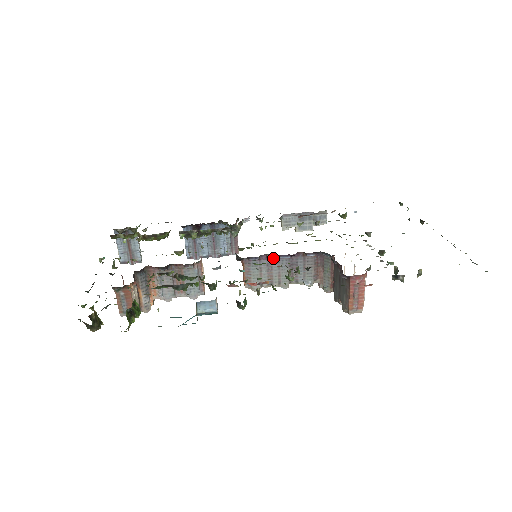
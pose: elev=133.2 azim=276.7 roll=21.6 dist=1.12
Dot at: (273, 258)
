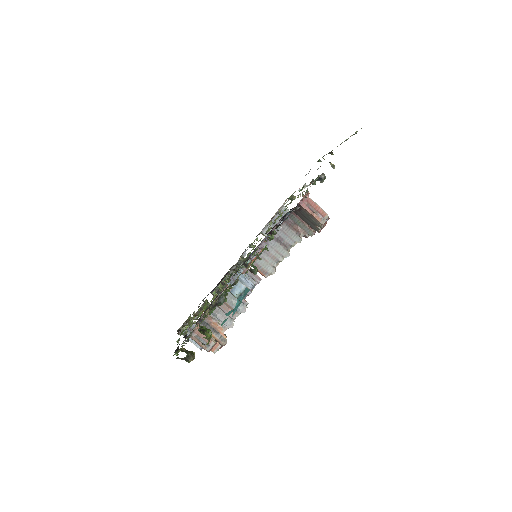
Dot at: (263, 245)
